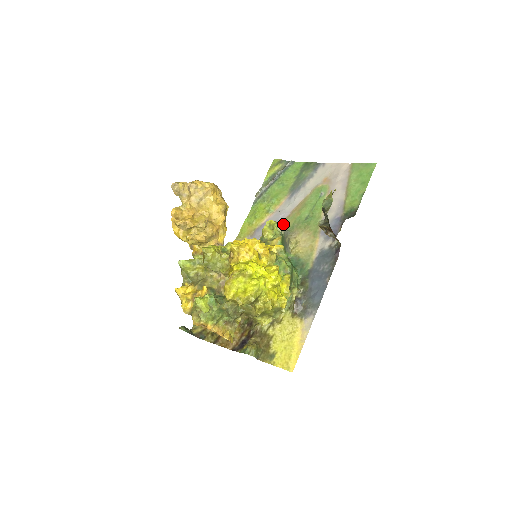
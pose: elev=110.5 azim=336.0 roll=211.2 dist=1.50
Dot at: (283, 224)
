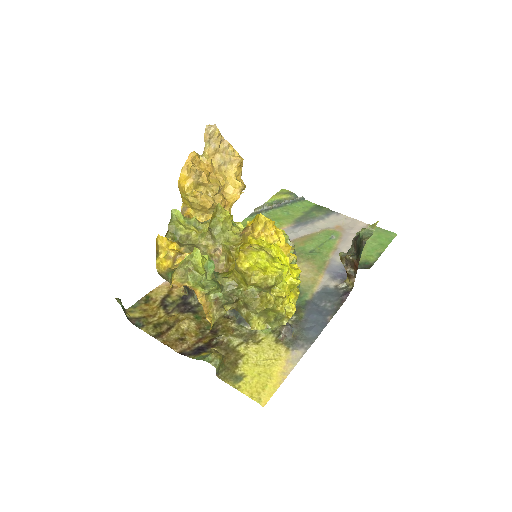
Dot at: occluded
